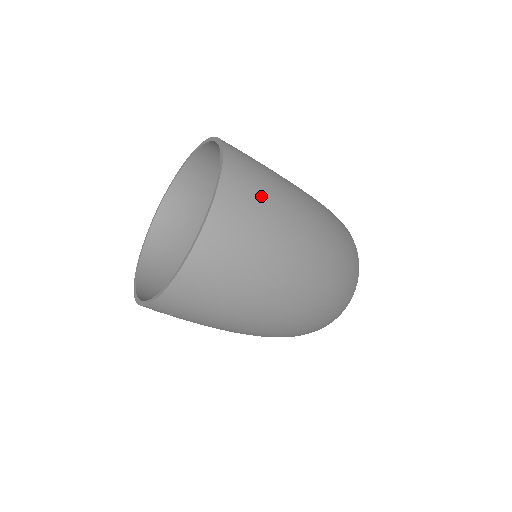
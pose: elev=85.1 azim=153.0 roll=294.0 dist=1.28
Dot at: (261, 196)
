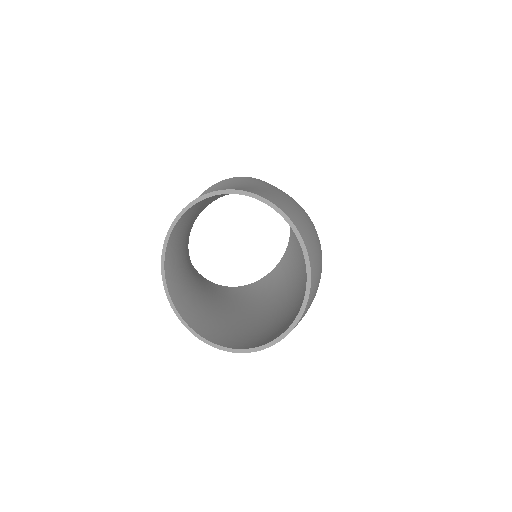
Dot at: (313, 238)
